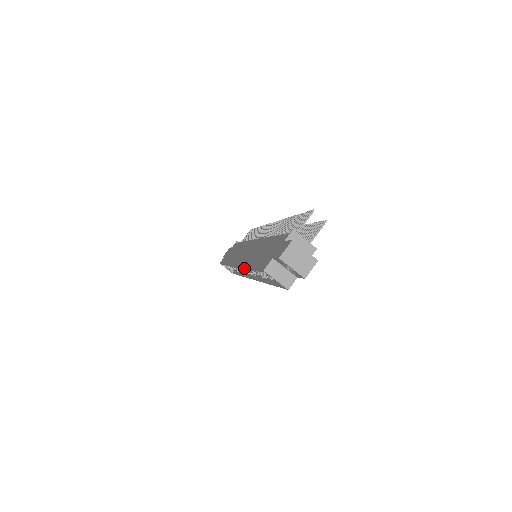
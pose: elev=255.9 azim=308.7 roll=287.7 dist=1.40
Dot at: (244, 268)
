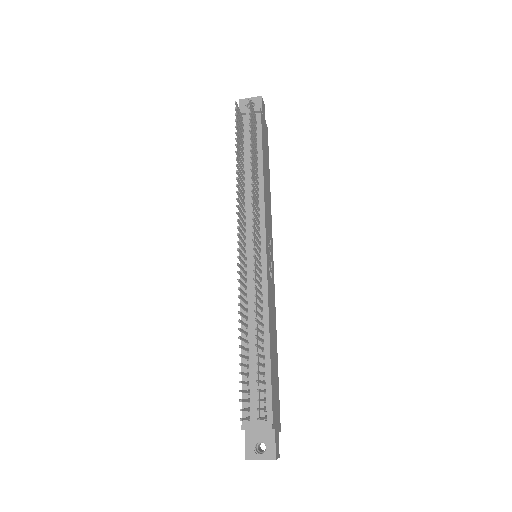
Dot at: occluded
